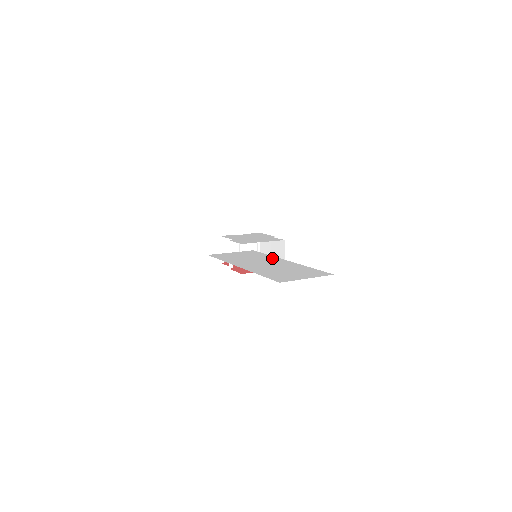
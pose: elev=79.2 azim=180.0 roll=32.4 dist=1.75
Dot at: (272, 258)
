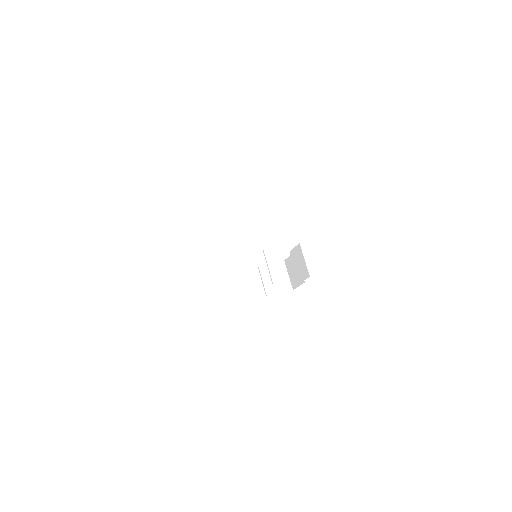
Dot at: occluded
